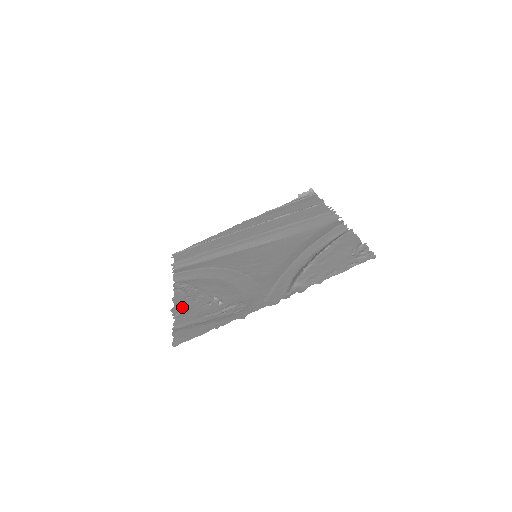
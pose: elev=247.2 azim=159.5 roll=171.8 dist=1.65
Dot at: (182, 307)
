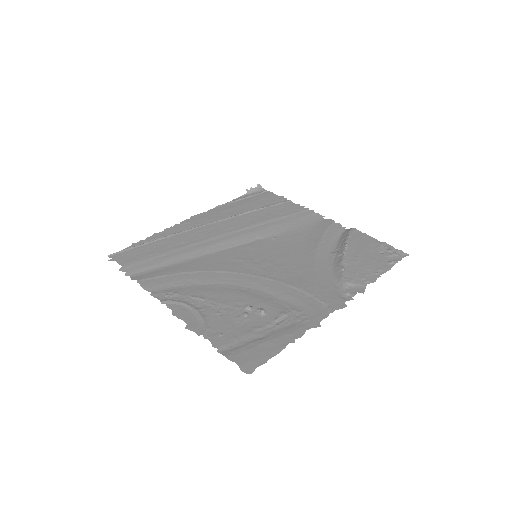
Dot at: (205, 323)
